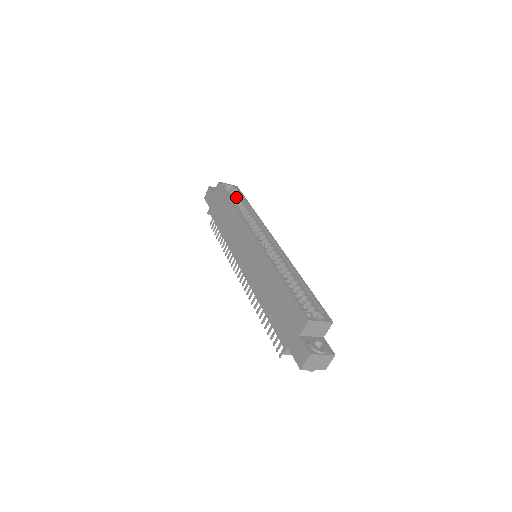
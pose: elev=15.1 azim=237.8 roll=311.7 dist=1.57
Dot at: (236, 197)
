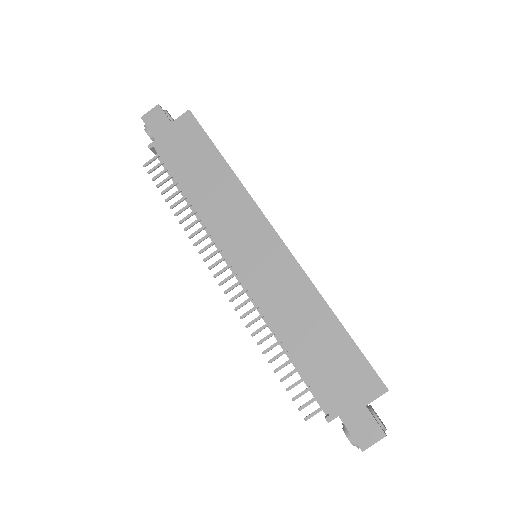
Dot at: occluded
